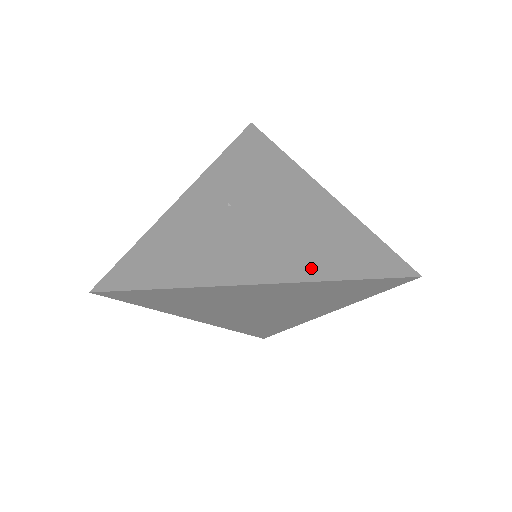
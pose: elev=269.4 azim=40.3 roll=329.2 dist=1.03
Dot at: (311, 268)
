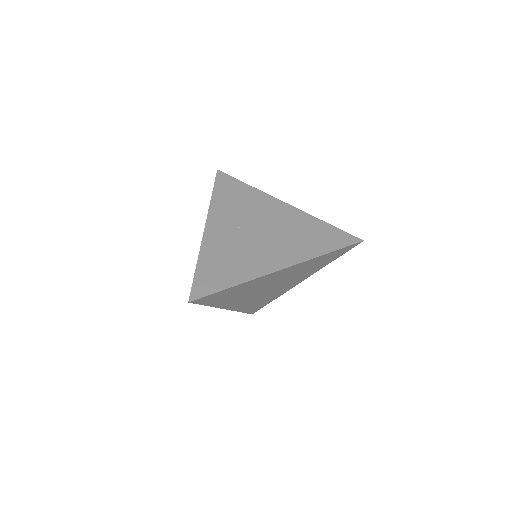
Dot at: (307, 252)
